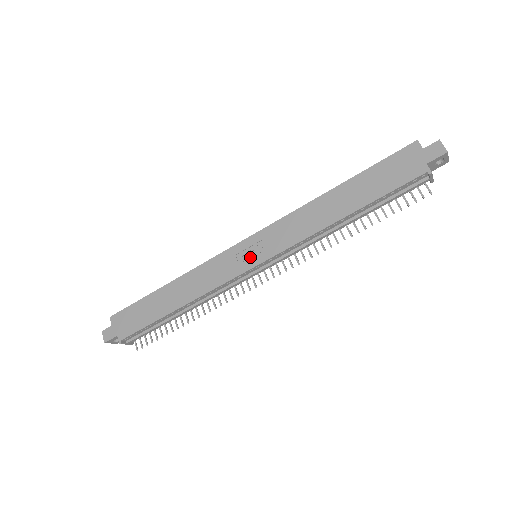
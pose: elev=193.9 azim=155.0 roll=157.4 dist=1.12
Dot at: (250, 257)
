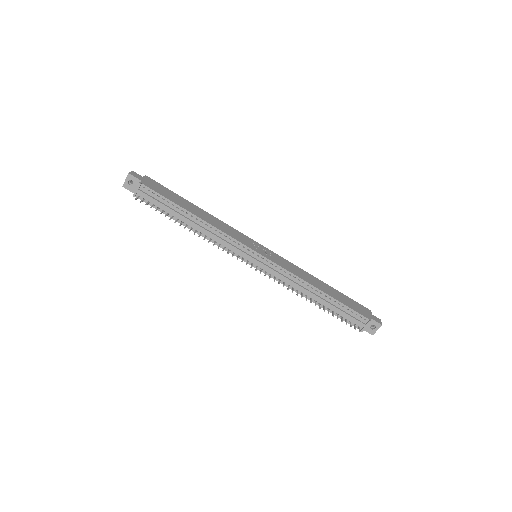
Dot at: (258, 249)
